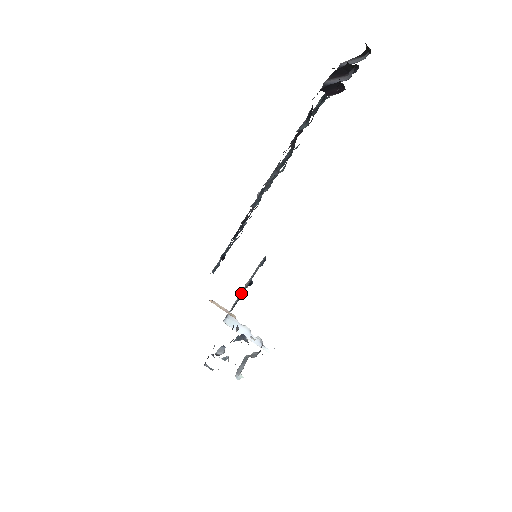
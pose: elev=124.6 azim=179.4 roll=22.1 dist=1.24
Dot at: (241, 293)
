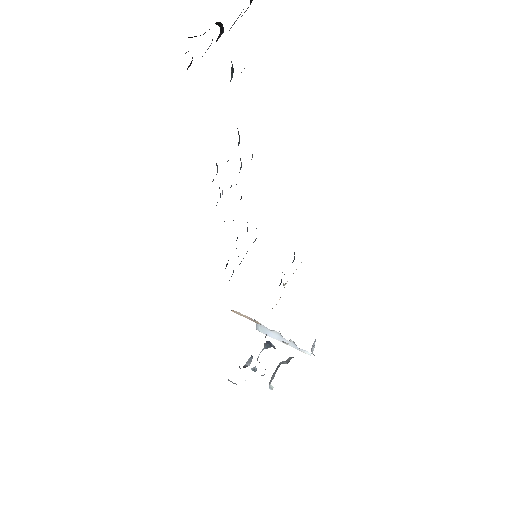
Dot at: occluded
